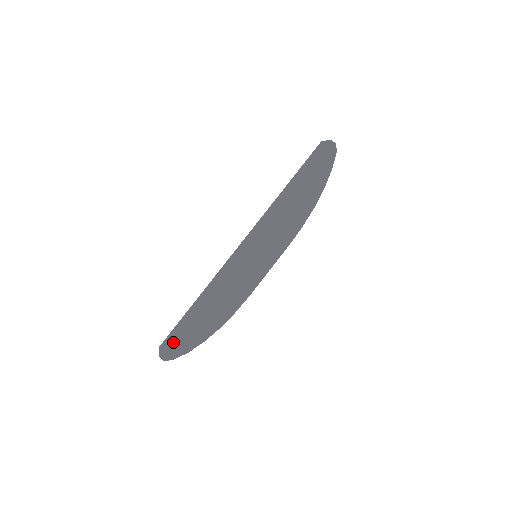
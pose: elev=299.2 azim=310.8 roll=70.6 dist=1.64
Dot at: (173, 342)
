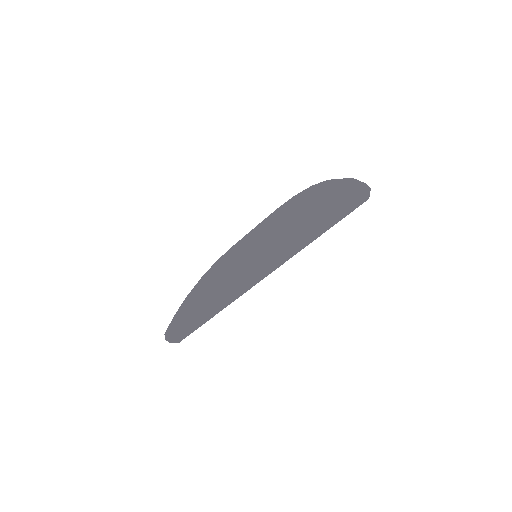
Dot at: (177, 333)
